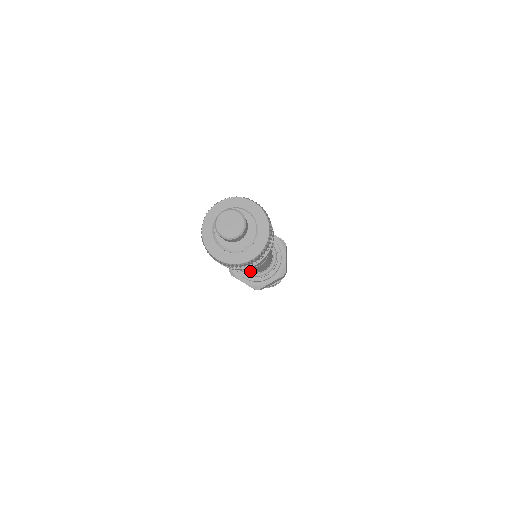
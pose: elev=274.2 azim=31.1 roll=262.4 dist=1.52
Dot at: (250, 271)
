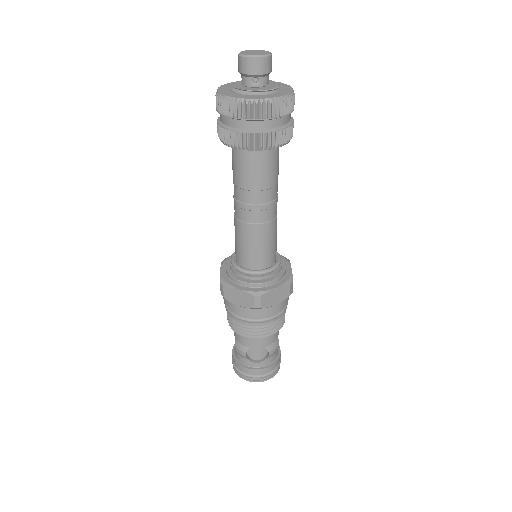
Dot at: (236, 258)
